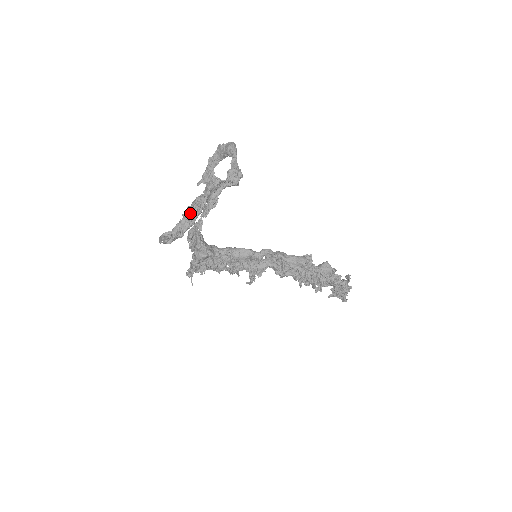
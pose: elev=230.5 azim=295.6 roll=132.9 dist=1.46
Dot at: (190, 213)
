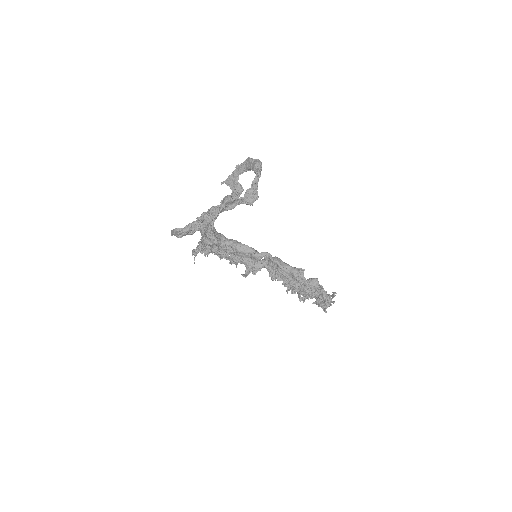
Dot at: (203, 219)
